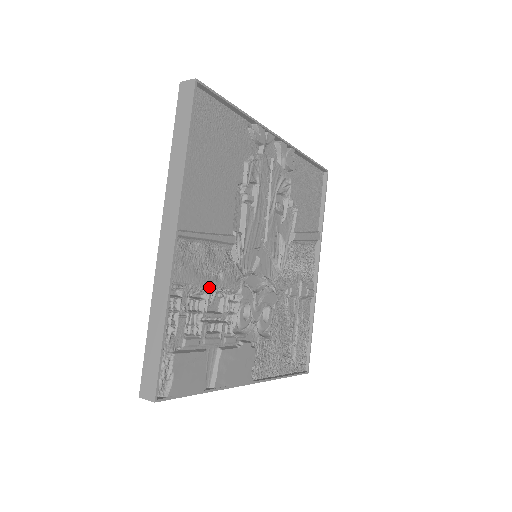
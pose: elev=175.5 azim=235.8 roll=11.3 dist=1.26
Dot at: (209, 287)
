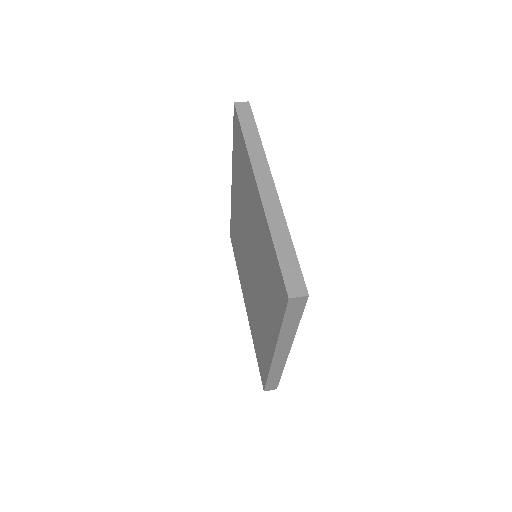
Dot at: occluded
